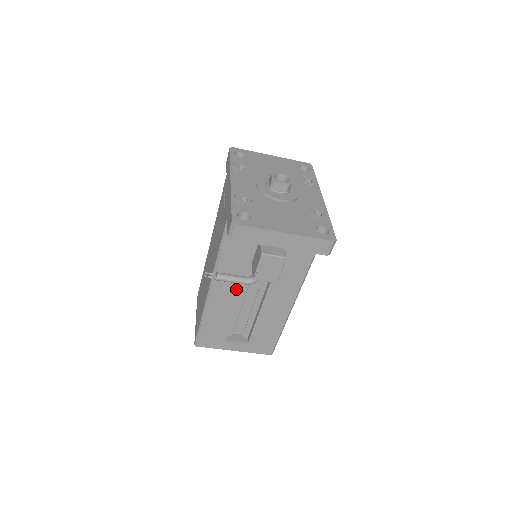
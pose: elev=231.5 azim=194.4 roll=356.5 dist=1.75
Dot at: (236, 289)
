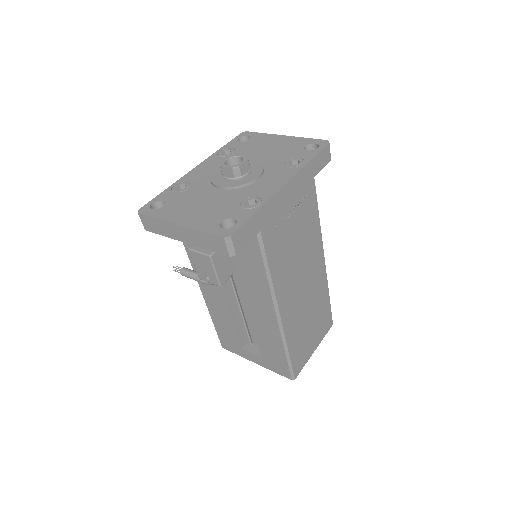
Dot at: (218, 290)
